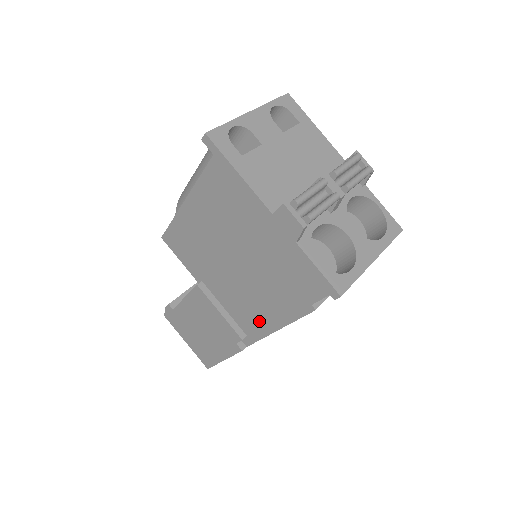
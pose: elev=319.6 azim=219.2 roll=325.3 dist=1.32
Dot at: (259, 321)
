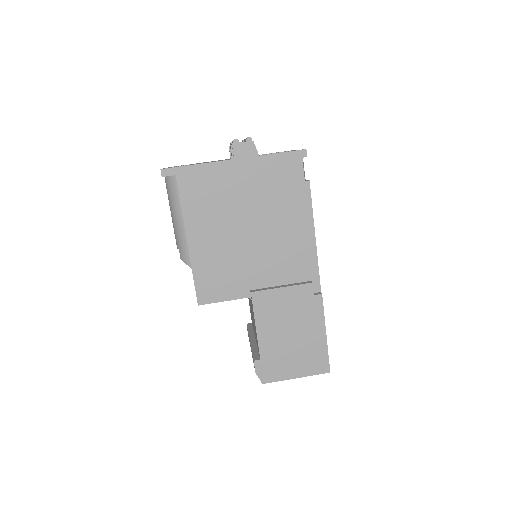
Dot at: (303, 251)
